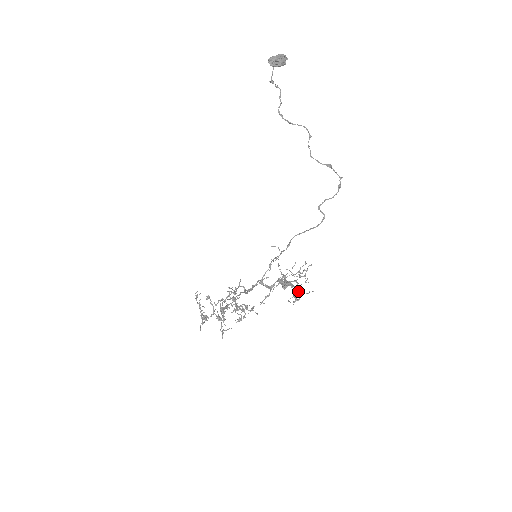
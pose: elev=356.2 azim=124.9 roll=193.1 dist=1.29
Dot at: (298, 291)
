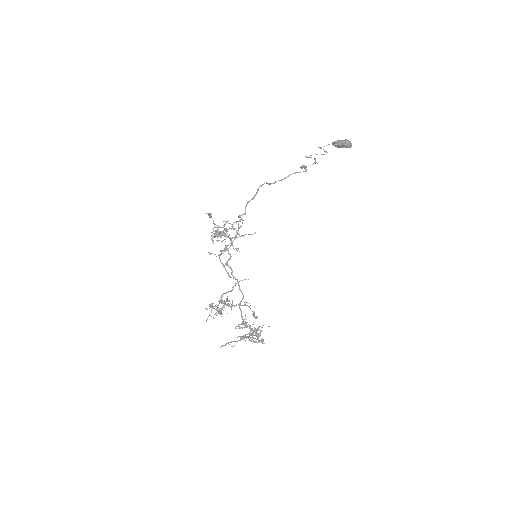
Dot at: (219, 232)
